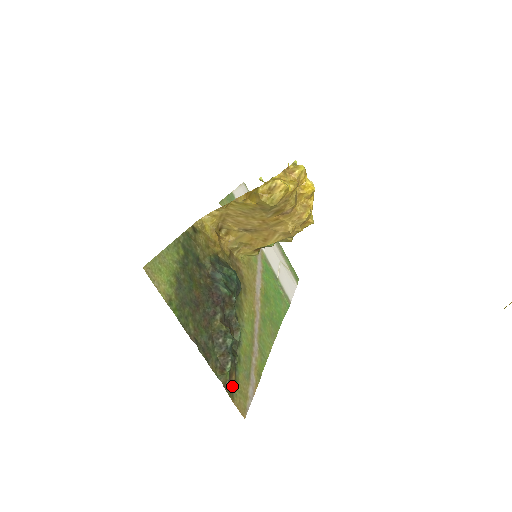
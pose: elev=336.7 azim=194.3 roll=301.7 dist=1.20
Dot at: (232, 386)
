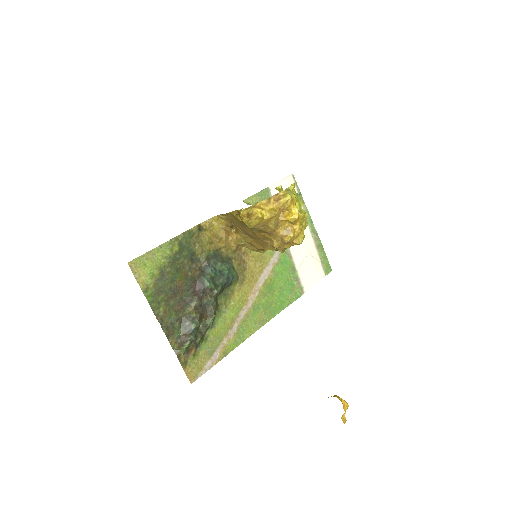
Dot at: (188, 358)
